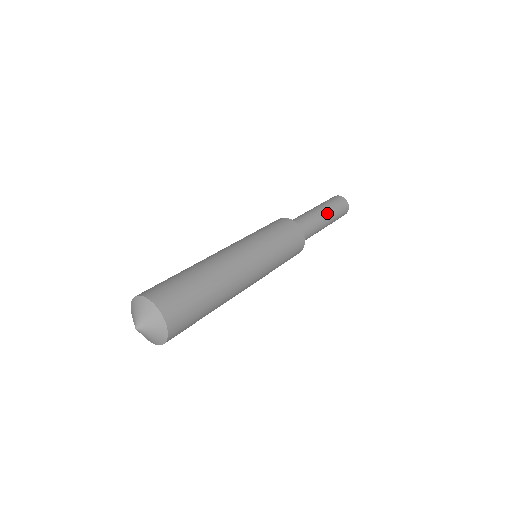
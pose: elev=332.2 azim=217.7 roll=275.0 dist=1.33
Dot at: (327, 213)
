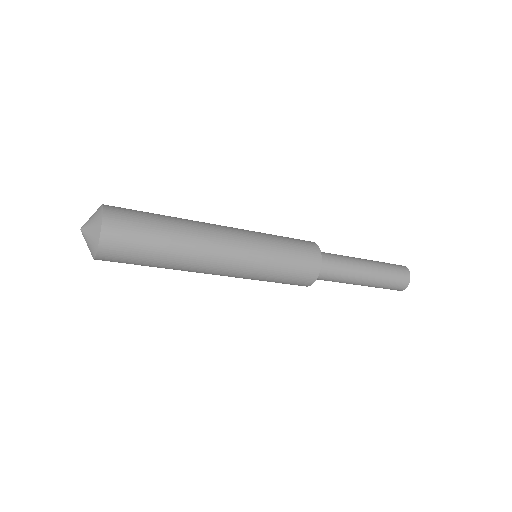
Dot at: (371, 265)
